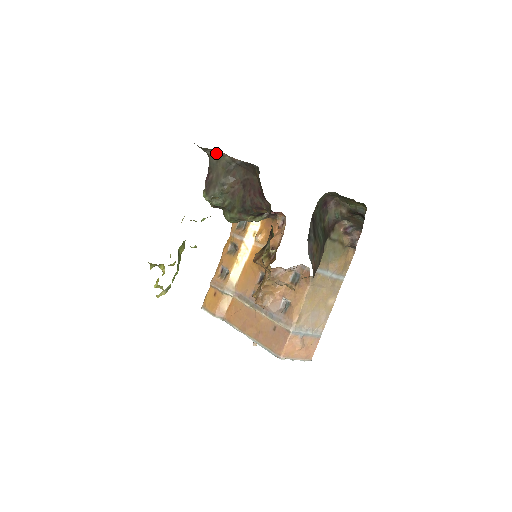
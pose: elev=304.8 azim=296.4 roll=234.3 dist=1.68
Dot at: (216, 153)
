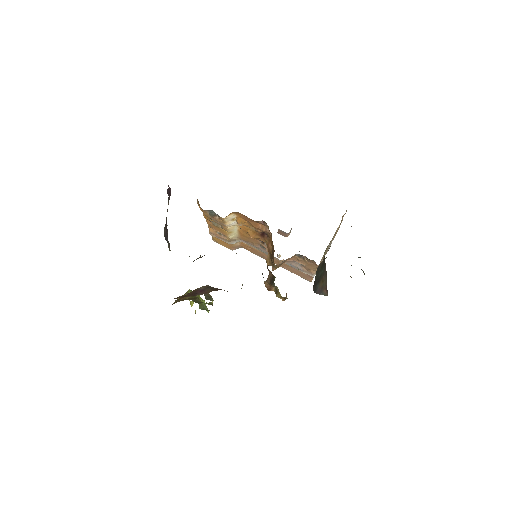
Dot at: occluded
